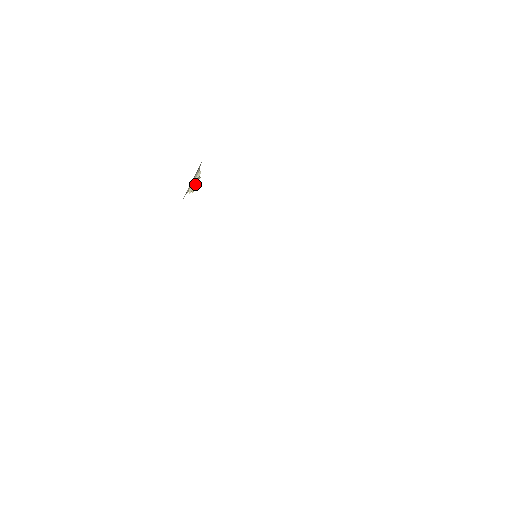
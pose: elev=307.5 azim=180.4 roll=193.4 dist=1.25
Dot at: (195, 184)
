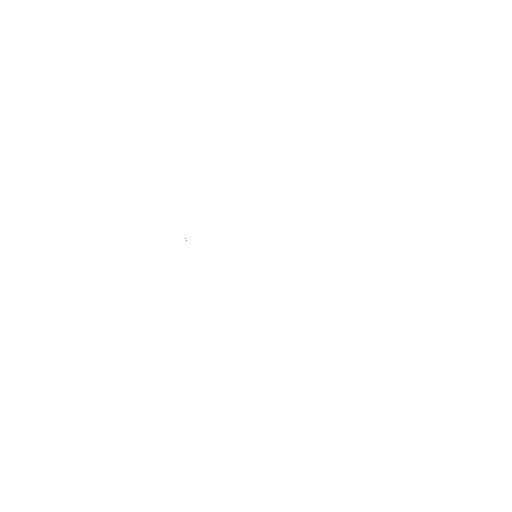
Dot at: occluded
